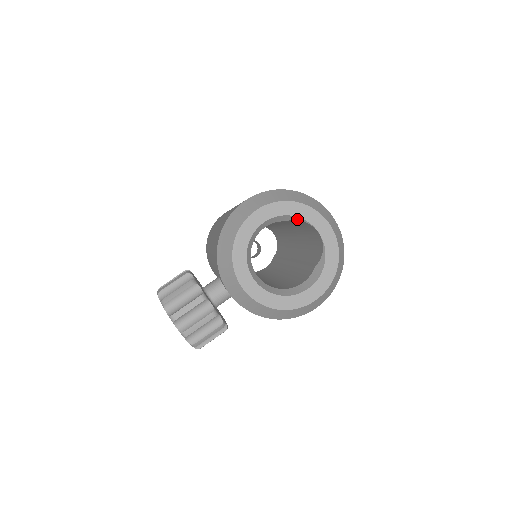
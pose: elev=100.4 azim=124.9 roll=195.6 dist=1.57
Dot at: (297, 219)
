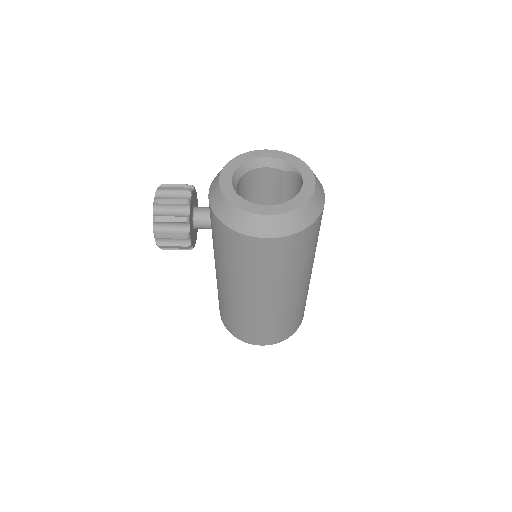
Dot at: (293, 169)
